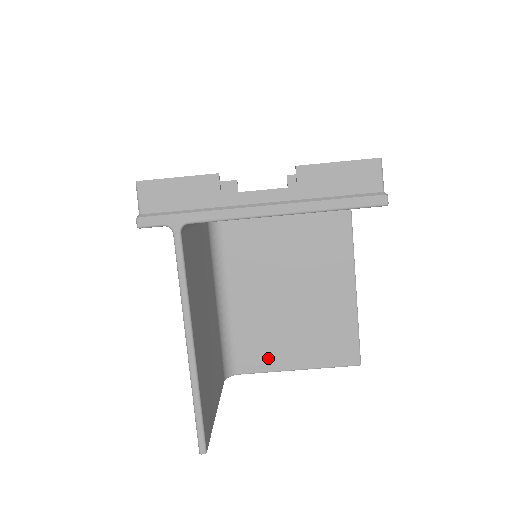
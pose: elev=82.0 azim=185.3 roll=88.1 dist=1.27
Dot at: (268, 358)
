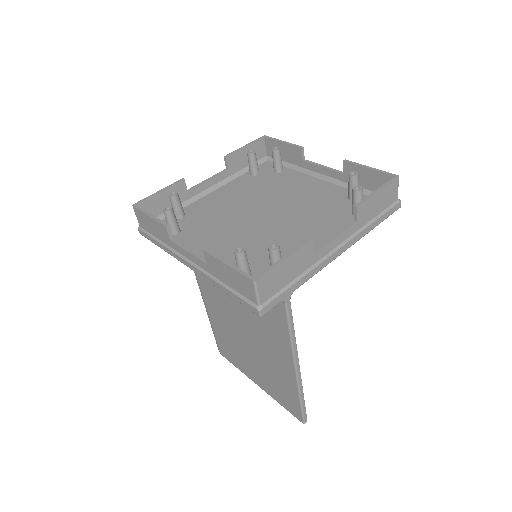
Dot at: occluded
